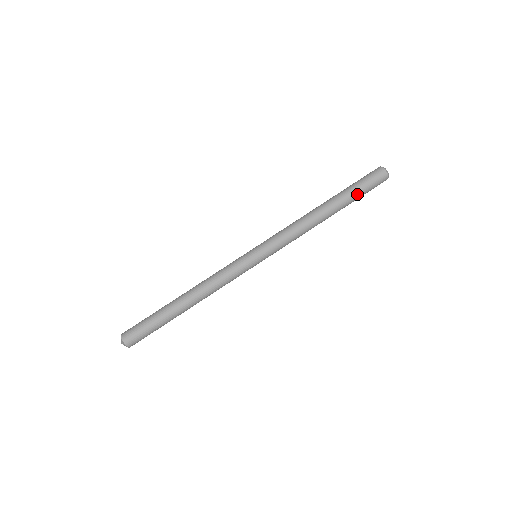
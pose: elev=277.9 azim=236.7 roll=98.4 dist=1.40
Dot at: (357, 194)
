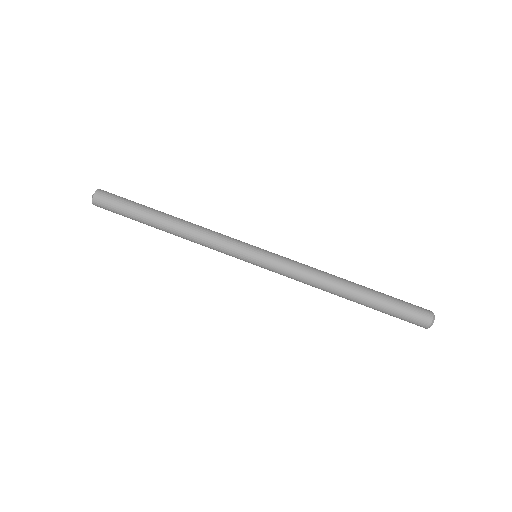
Dot at: (388, 307)
